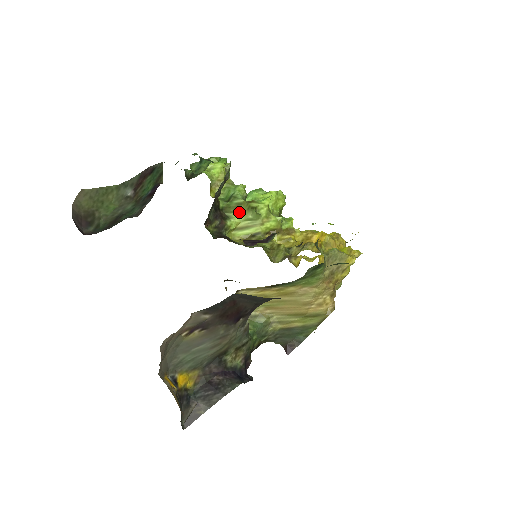
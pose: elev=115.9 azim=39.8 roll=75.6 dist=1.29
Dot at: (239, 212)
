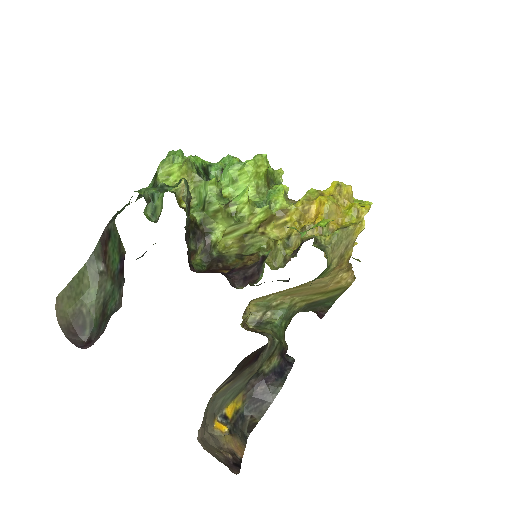
Dot at: (220, 220)
